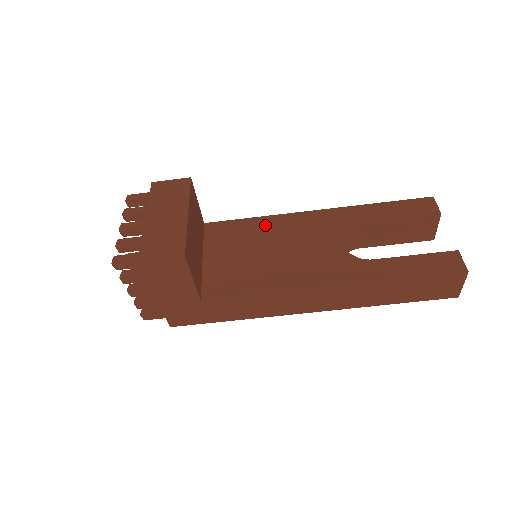
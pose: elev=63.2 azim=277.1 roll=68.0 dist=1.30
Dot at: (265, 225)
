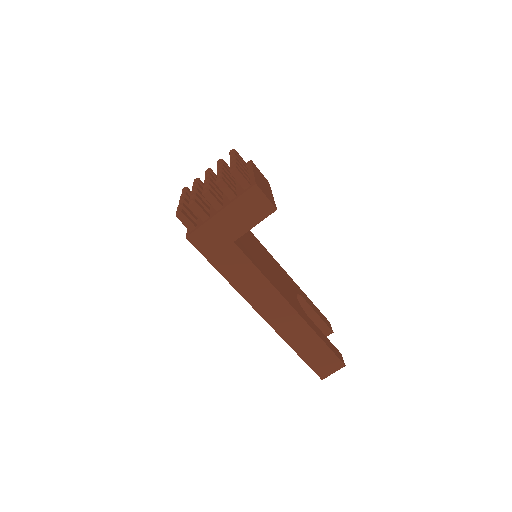
Dot at: (262, 248)
